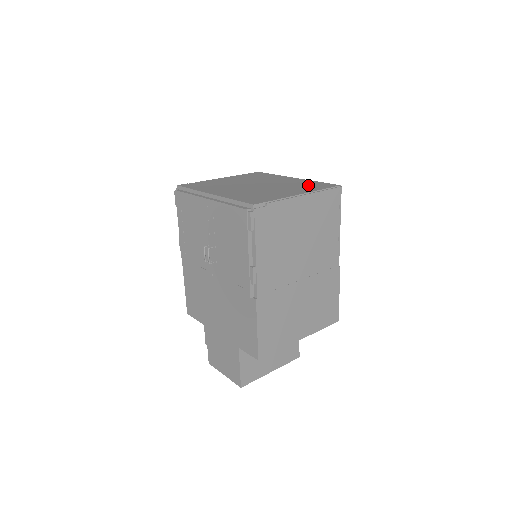
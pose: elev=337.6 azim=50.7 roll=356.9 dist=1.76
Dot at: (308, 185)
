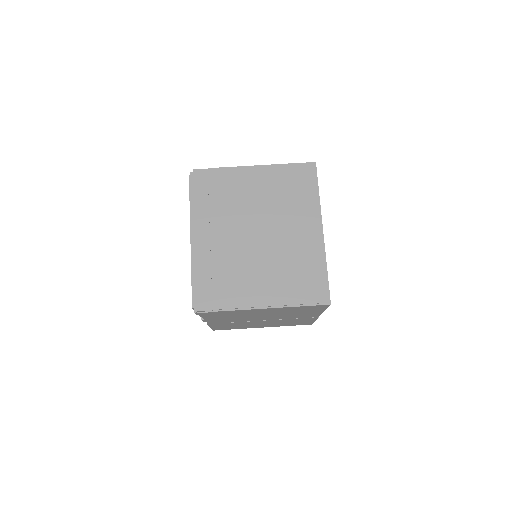
Dot at: (302, 276)
